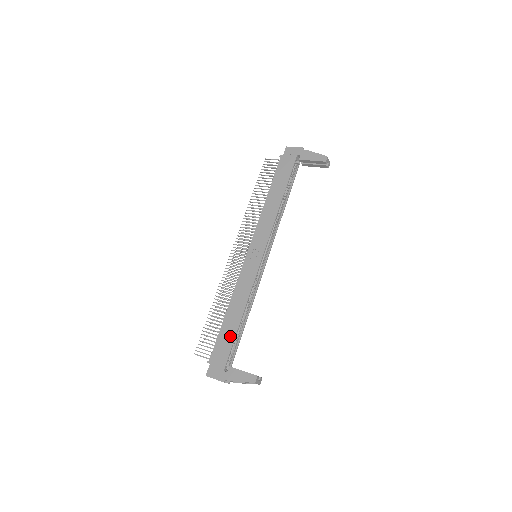
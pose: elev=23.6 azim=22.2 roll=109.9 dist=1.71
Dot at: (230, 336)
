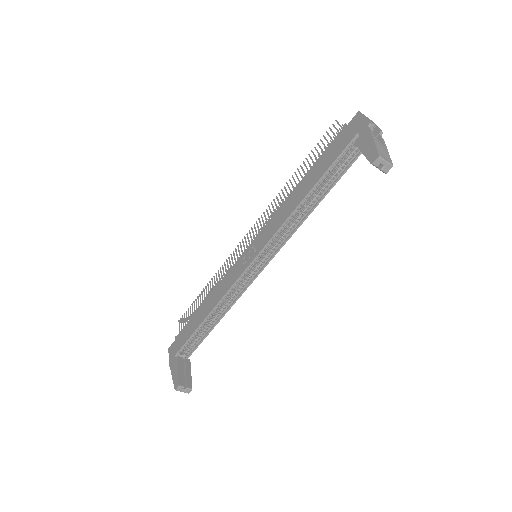
Dot at: (193, 328)
